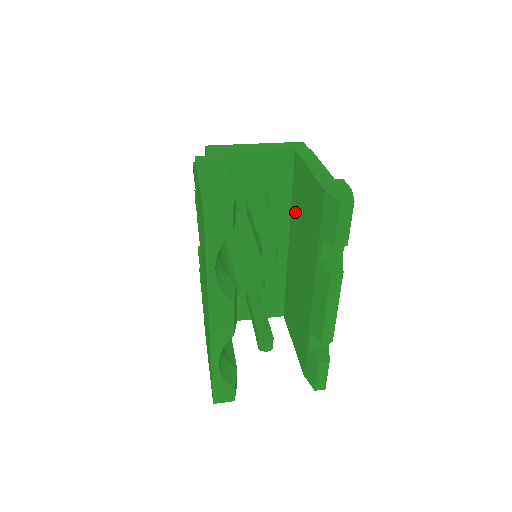
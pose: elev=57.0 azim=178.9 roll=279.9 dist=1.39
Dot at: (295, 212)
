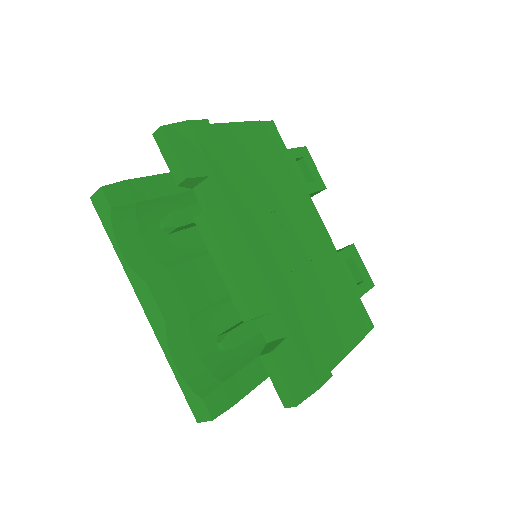
Dot at: occluded
